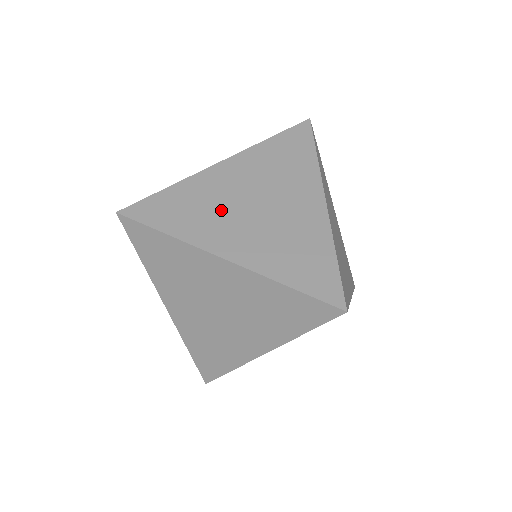
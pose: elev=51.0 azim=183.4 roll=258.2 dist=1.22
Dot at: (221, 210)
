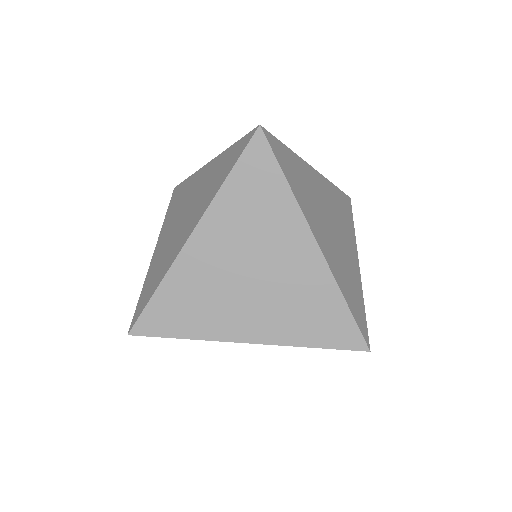
Dot at: (220, 295)
